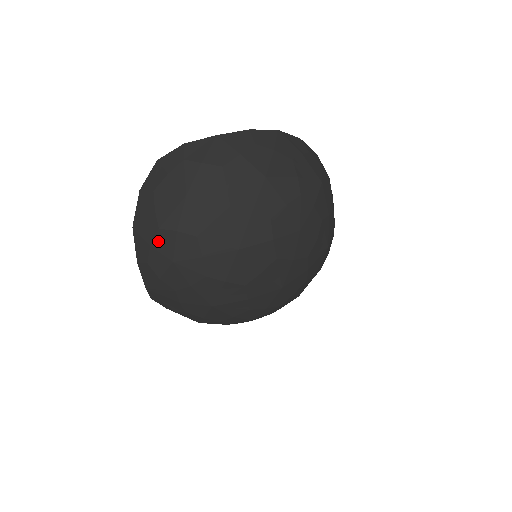
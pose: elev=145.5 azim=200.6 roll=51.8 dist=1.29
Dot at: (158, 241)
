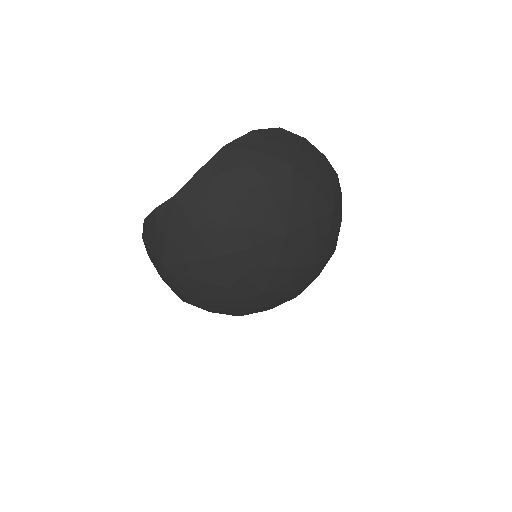
Dot at: (242, 172)
